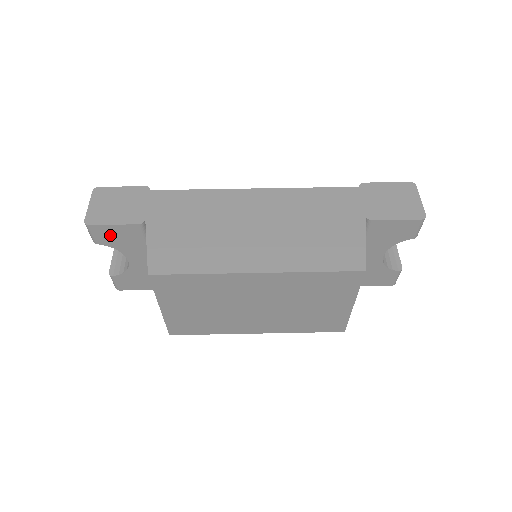
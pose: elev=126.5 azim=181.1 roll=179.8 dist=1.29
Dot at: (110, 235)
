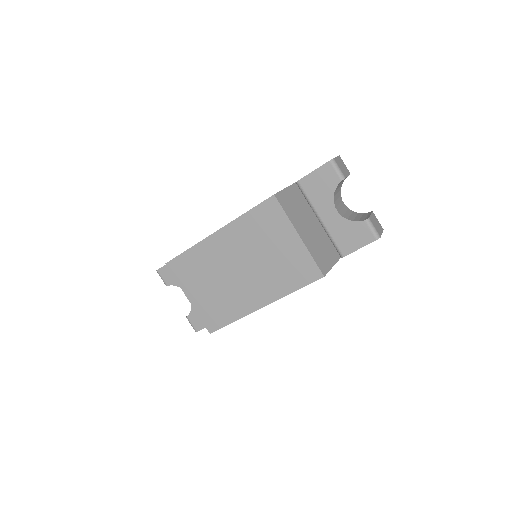
Dot at: (170, 274)
